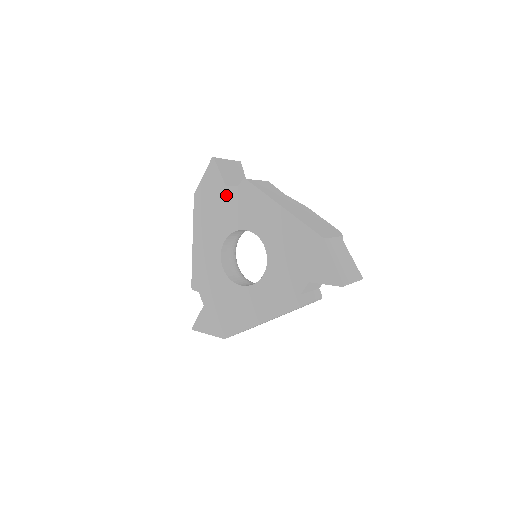
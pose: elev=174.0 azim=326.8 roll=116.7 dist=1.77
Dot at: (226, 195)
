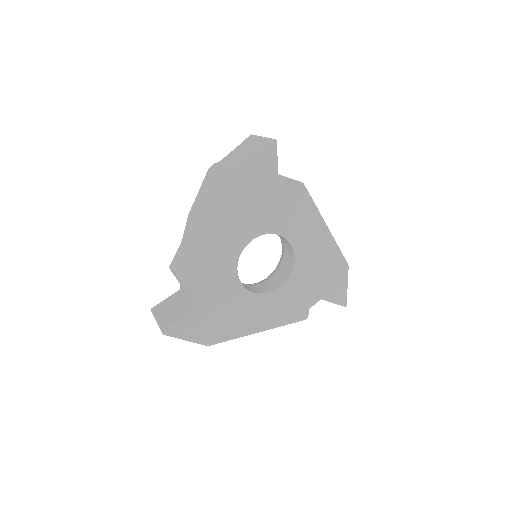
Dot at: (275, 191)
